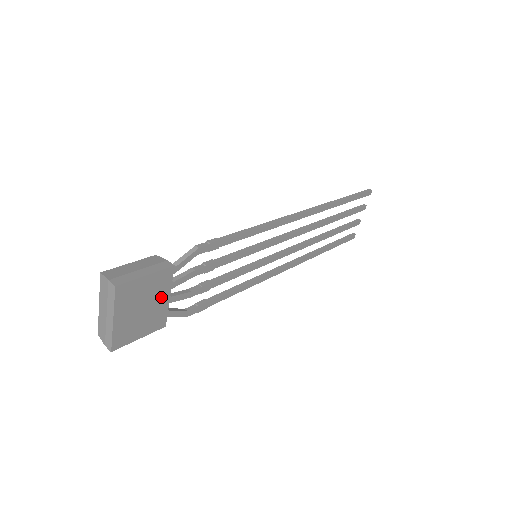
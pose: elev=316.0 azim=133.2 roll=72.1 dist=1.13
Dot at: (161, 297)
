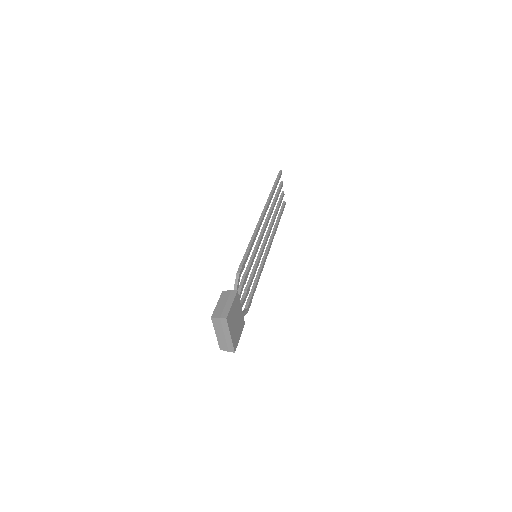
Dot at: (239, 310)
